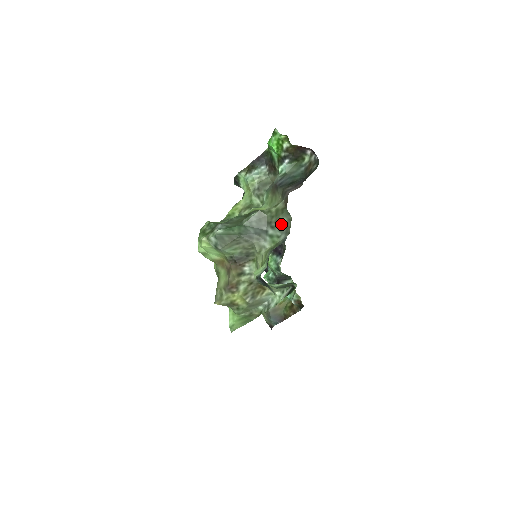
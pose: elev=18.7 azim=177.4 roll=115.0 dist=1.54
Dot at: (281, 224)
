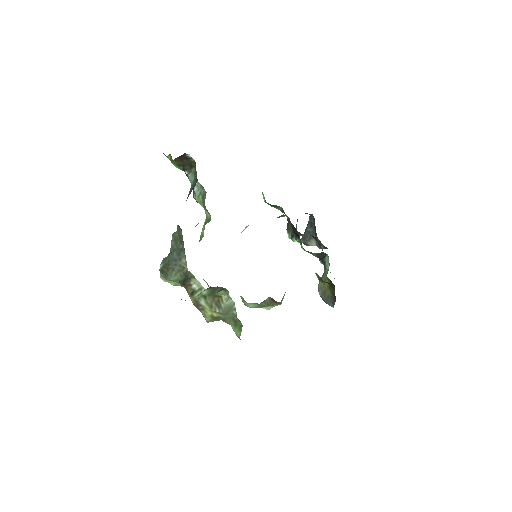
Dot at: (182, 238)
